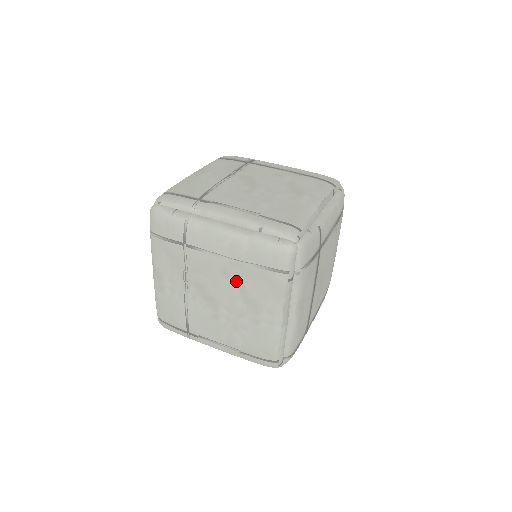
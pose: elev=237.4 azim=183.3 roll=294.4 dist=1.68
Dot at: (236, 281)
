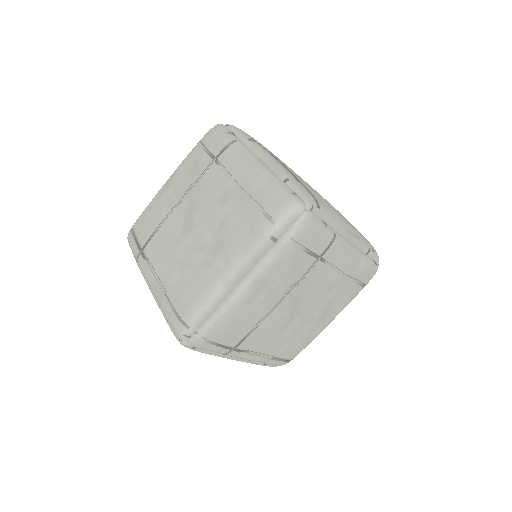
Dot at: (226, 211)
